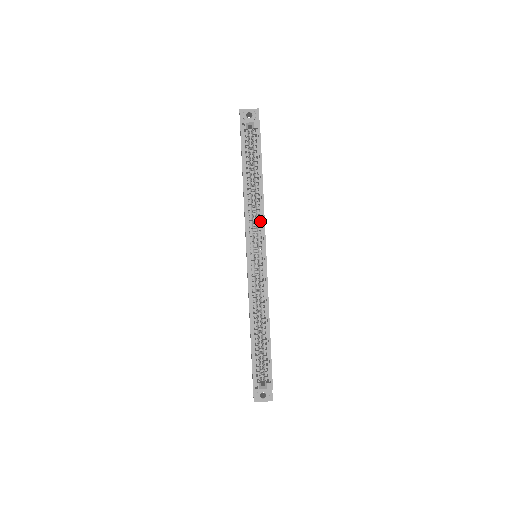
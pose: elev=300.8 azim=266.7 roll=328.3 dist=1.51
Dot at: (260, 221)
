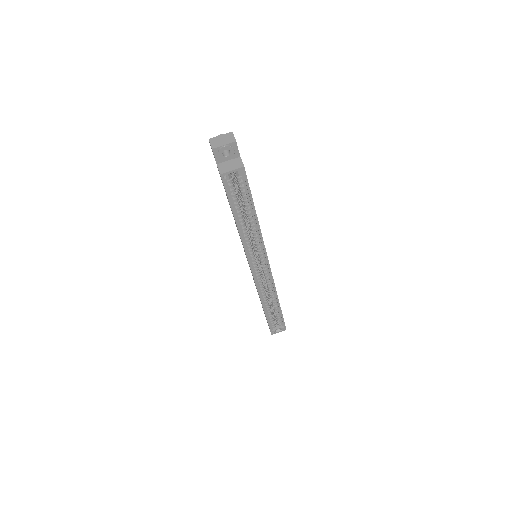
Dot at: occluded
